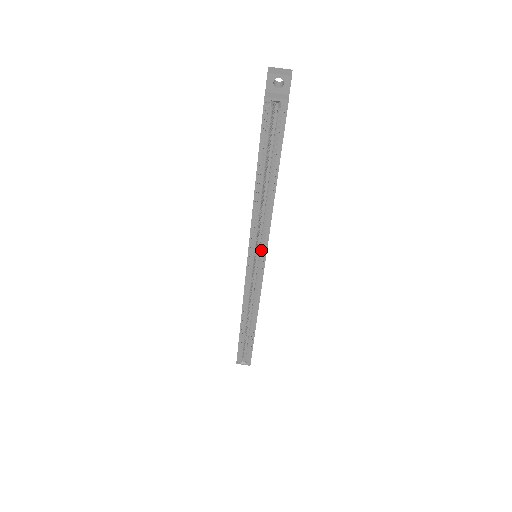
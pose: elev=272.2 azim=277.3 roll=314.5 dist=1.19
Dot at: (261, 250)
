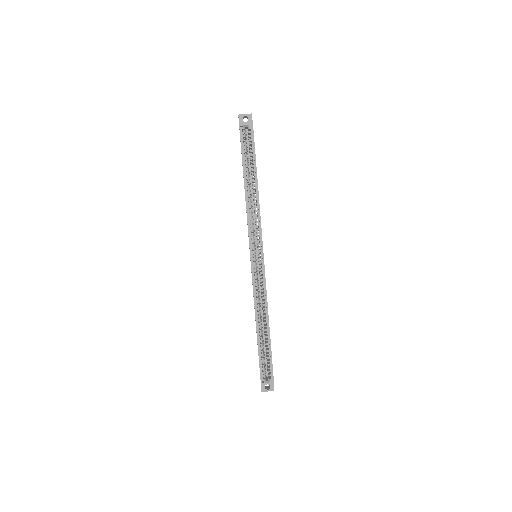
Dot at: (258, 240)
